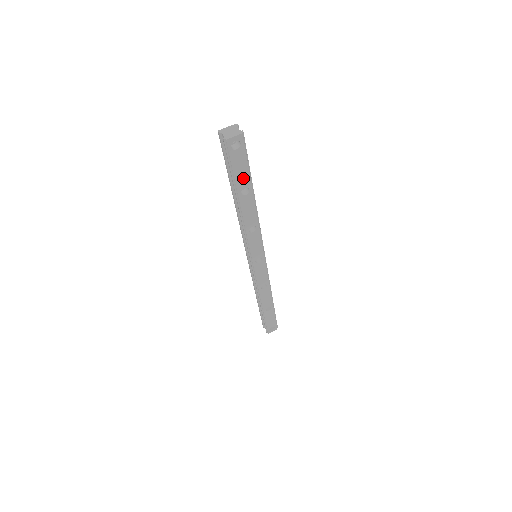
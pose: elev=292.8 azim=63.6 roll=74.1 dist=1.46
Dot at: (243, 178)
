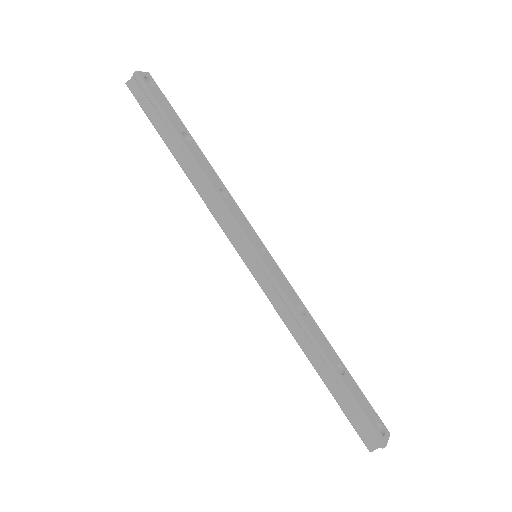
Dot at: (175, 120)
